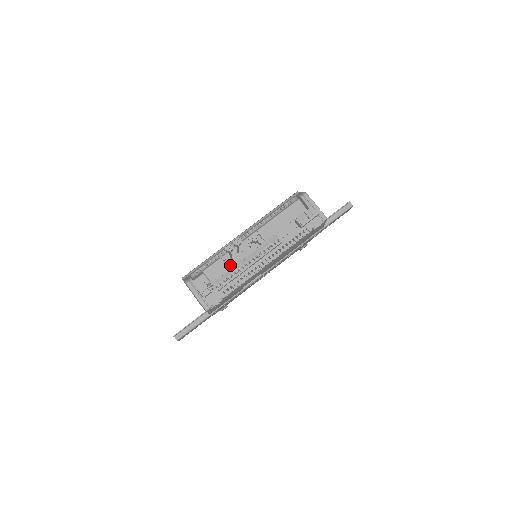
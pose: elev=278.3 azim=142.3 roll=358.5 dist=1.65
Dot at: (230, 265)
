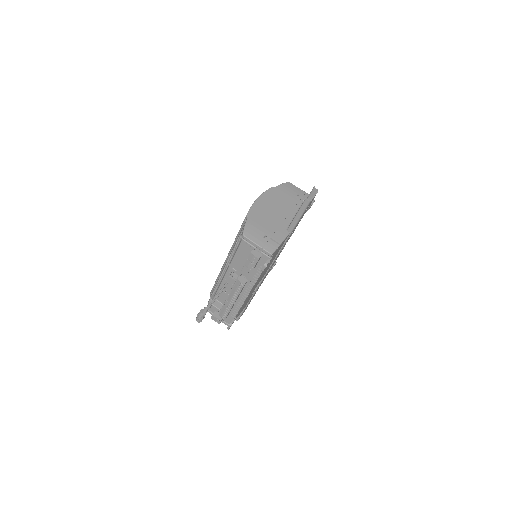
Dot at: (227, 292)
